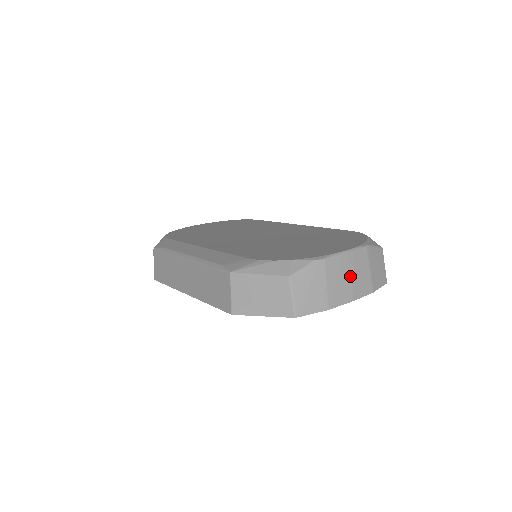
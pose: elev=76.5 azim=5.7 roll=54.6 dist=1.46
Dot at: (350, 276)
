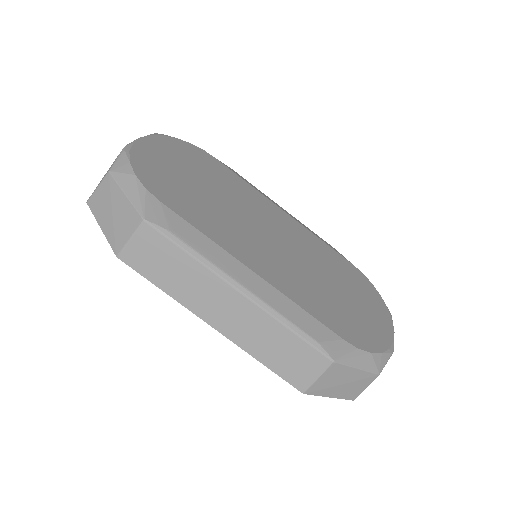
Dot at: occluded
